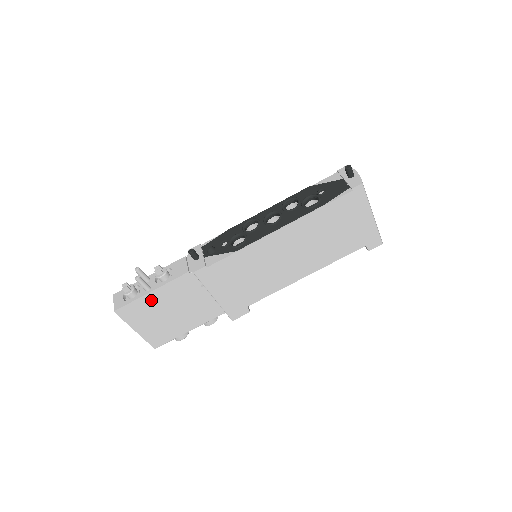
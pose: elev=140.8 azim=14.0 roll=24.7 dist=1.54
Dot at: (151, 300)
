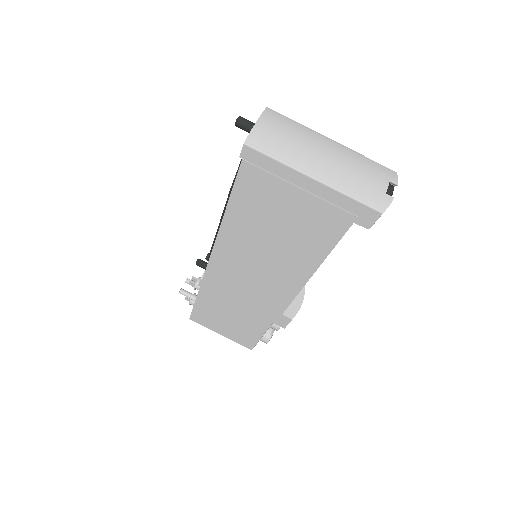
Dot at: (203, 309)
